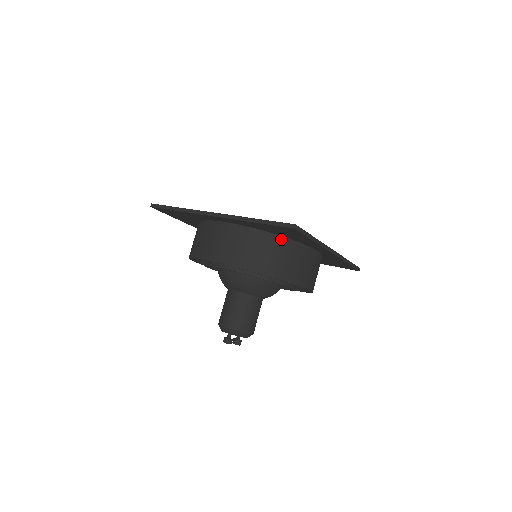
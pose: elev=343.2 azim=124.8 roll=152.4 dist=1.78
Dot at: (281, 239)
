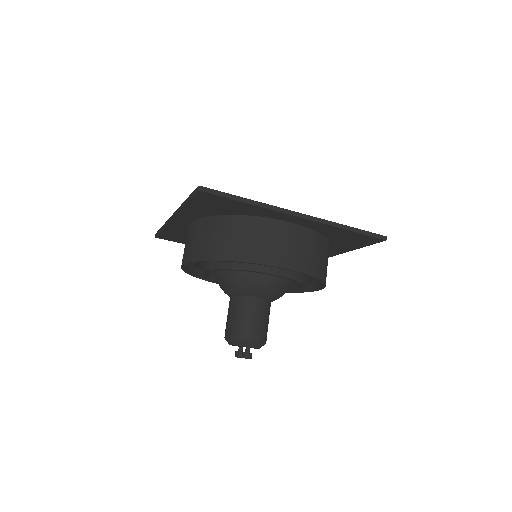
Dot at: (328, 244)
